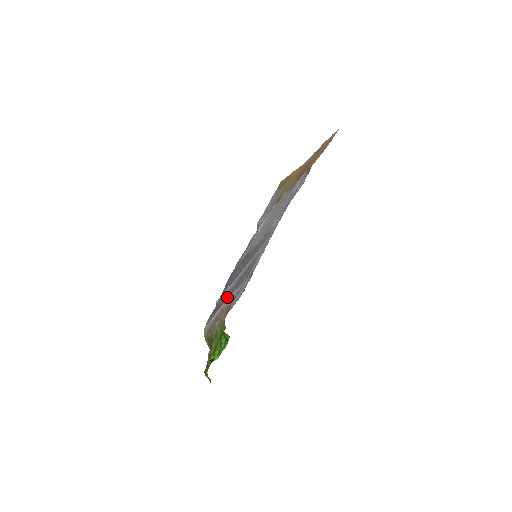
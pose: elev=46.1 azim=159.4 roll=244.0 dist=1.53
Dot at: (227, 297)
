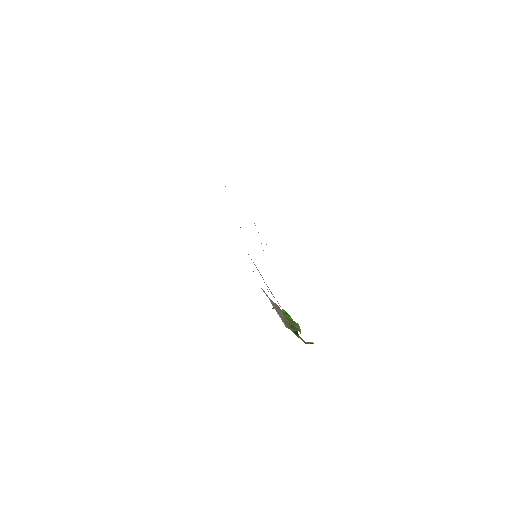
Dot at: occluded
